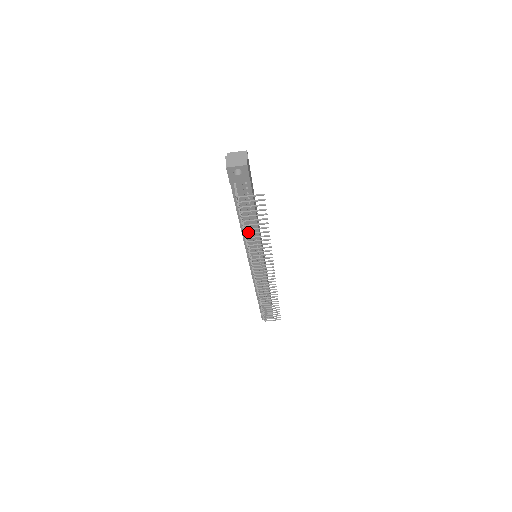
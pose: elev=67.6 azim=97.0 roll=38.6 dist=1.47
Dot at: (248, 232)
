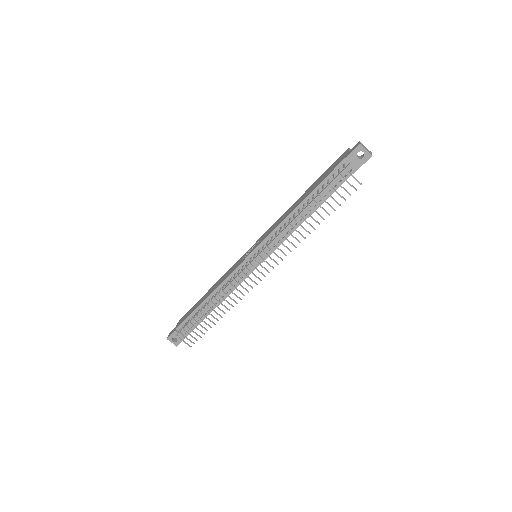
Dot at: (295, 217)
